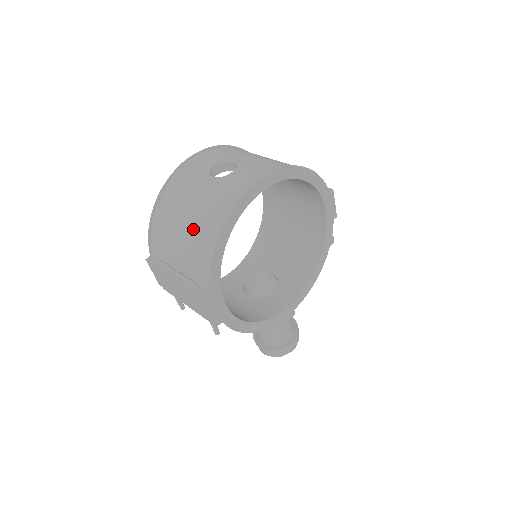
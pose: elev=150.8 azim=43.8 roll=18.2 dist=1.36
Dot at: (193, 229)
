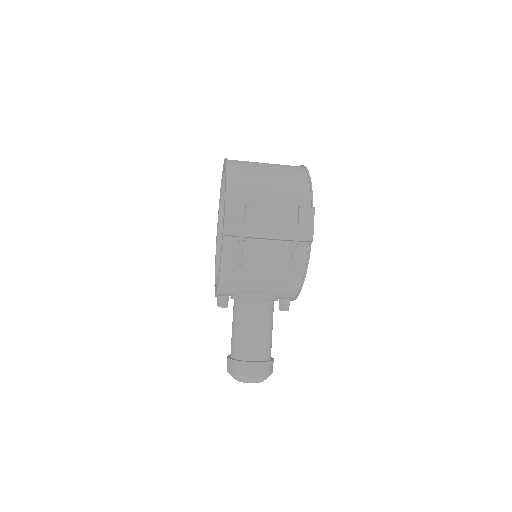
Dot at: (280, 173)
